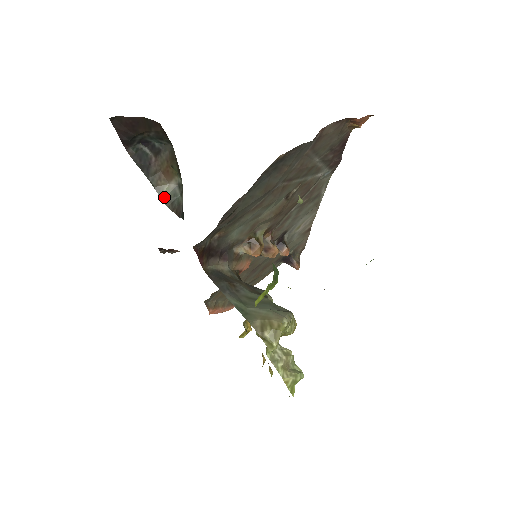
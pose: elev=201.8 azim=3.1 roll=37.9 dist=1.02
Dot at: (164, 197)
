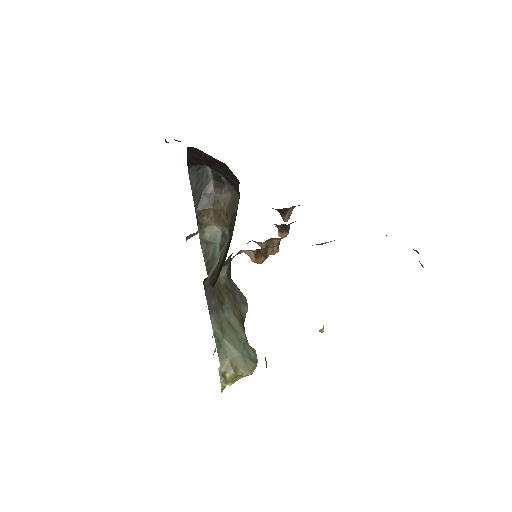
Dot at: (202, 234)
